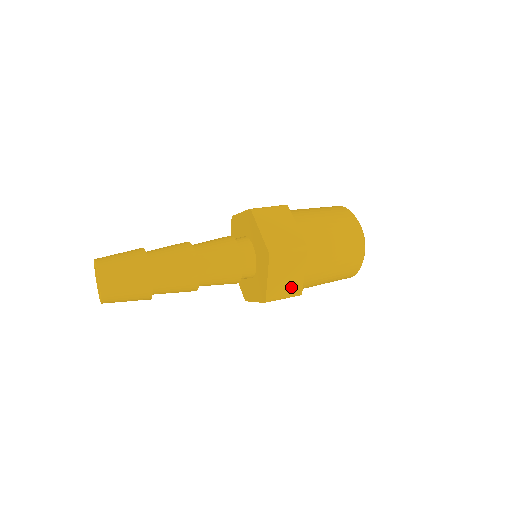
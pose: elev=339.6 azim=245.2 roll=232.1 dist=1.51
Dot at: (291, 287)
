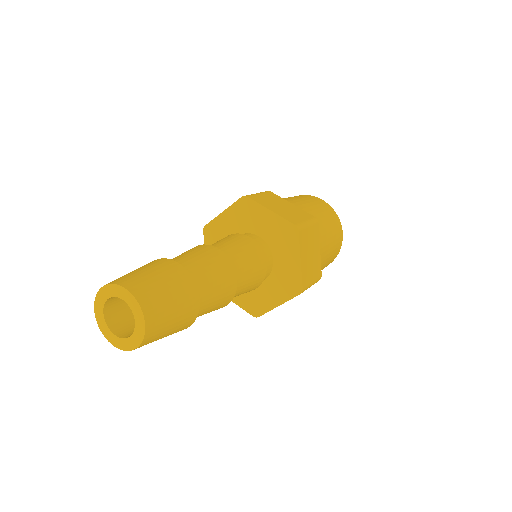
Dot at: (315, 269)
